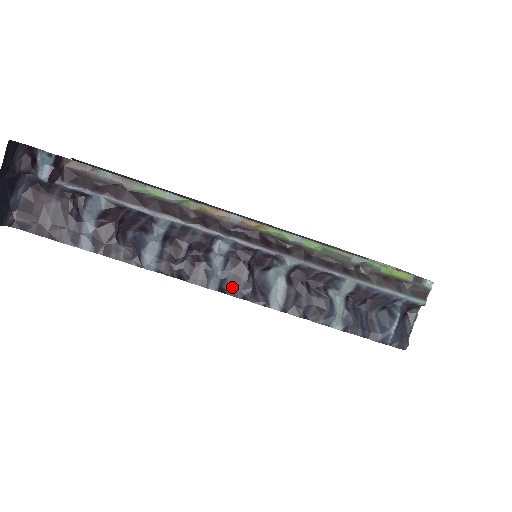
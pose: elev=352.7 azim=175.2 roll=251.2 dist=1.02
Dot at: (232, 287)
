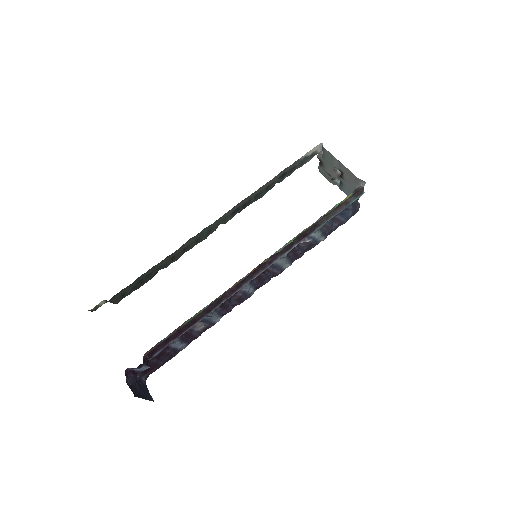
Dot at: (261, 283)
